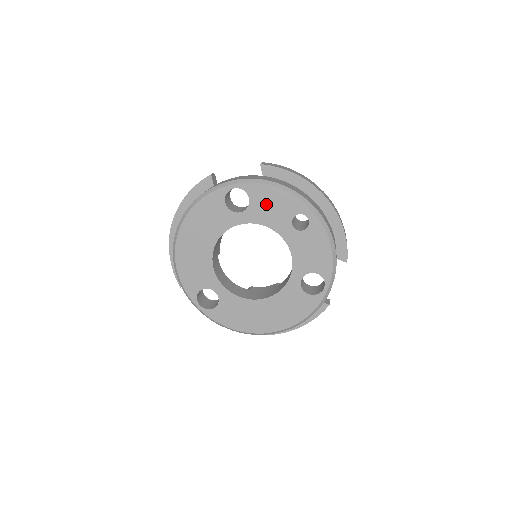
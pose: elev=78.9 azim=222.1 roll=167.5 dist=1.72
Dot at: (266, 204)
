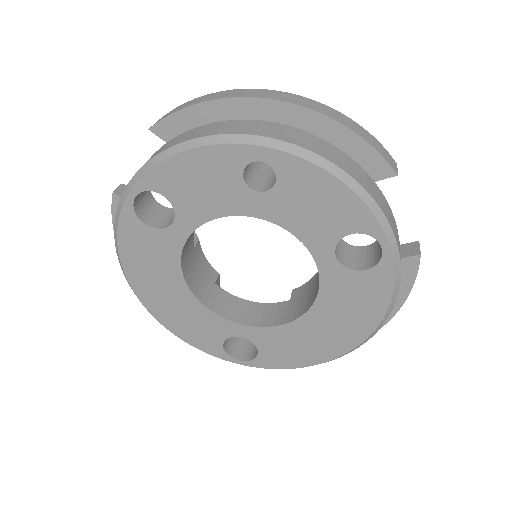
Dot at: (191, 187)
